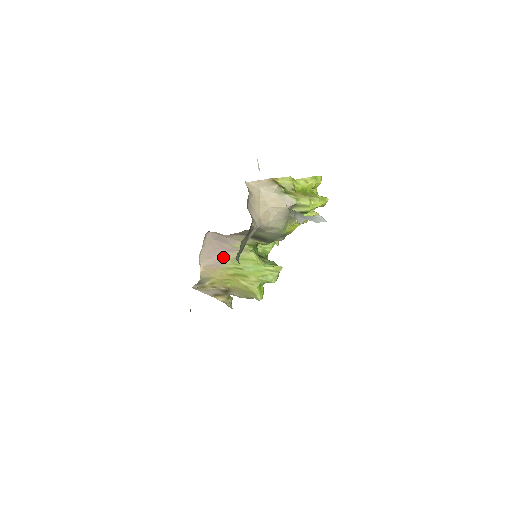
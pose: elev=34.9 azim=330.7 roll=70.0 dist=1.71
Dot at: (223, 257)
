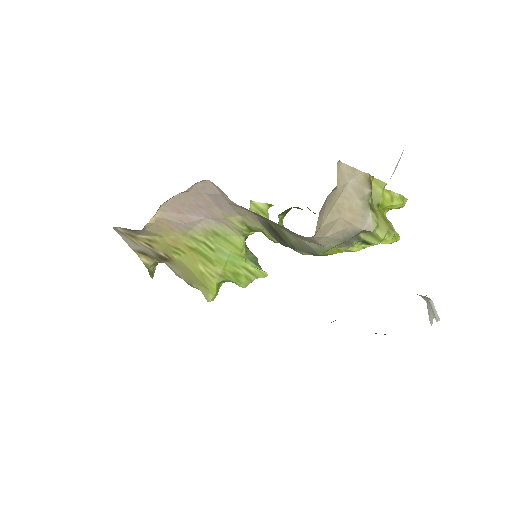
Dot at: (198, 221)
